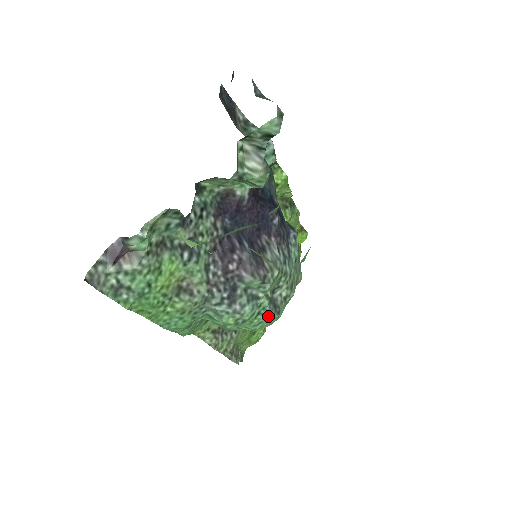
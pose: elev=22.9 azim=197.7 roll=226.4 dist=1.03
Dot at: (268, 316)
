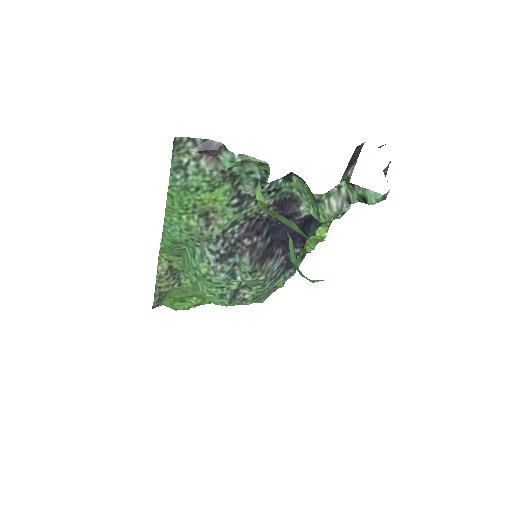
Dot at: (224, 296)
